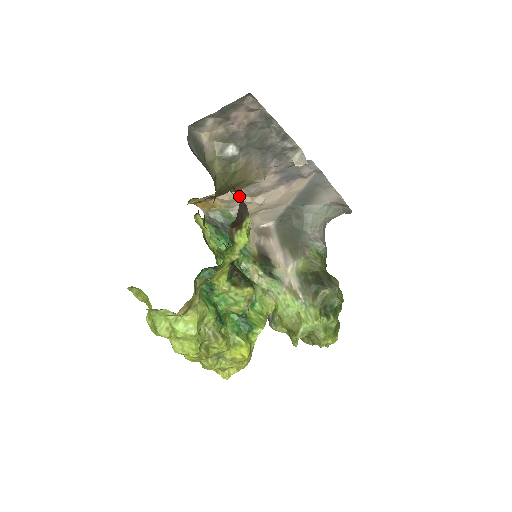
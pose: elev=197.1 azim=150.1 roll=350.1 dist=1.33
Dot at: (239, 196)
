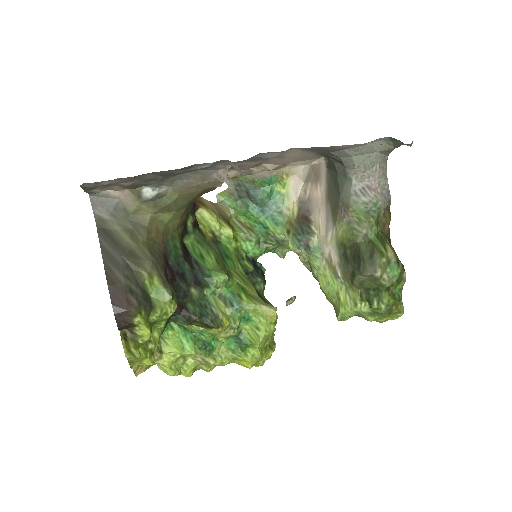
Dot at: (118, 301)
